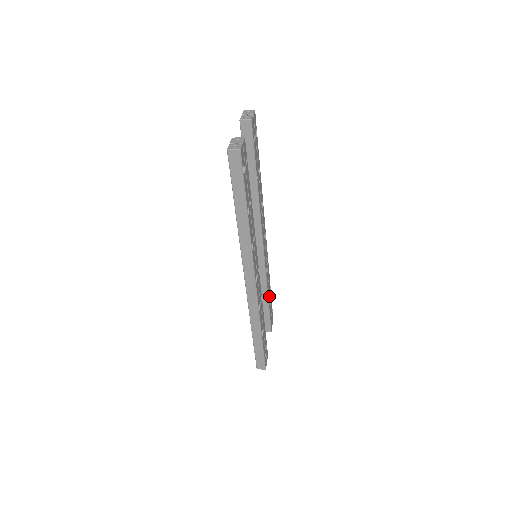
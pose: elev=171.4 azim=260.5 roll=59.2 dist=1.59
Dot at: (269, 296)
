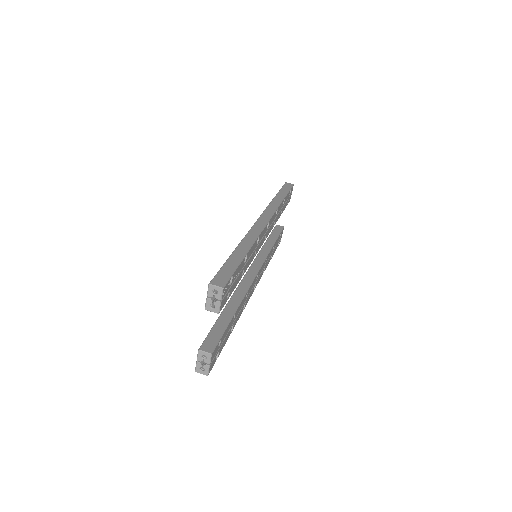
Dot at: occluded
